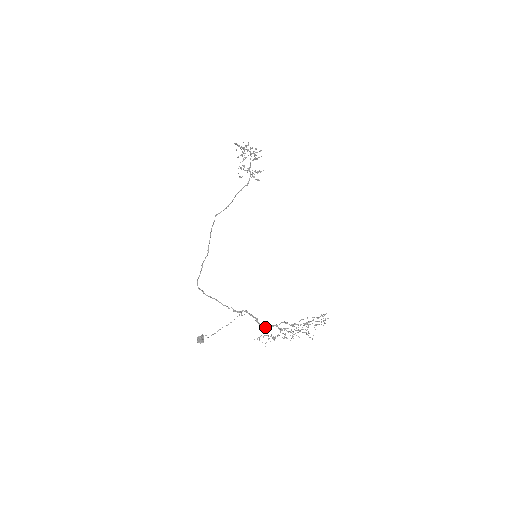
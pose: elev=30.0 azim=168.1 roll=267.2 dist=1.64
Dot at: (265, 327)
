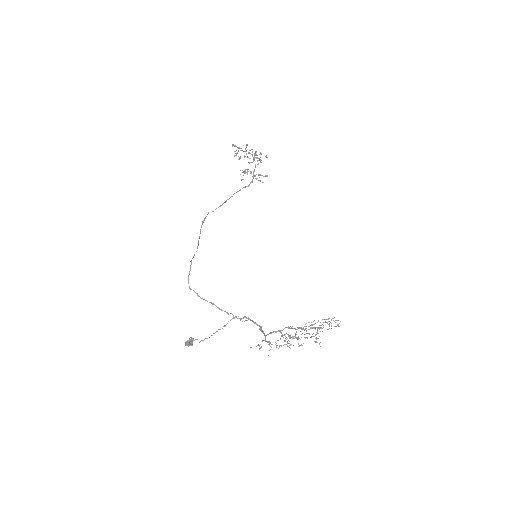
Dot at: (268, 334)
